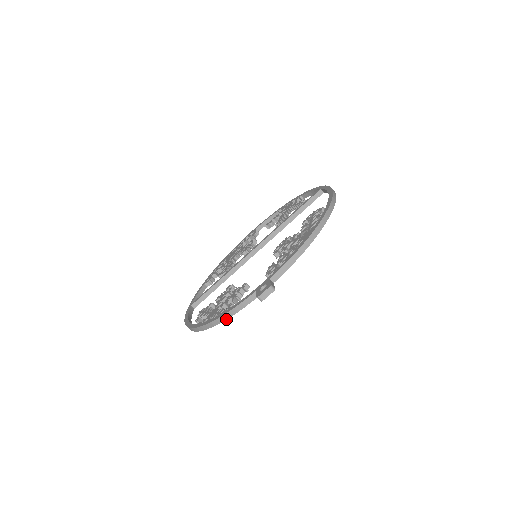
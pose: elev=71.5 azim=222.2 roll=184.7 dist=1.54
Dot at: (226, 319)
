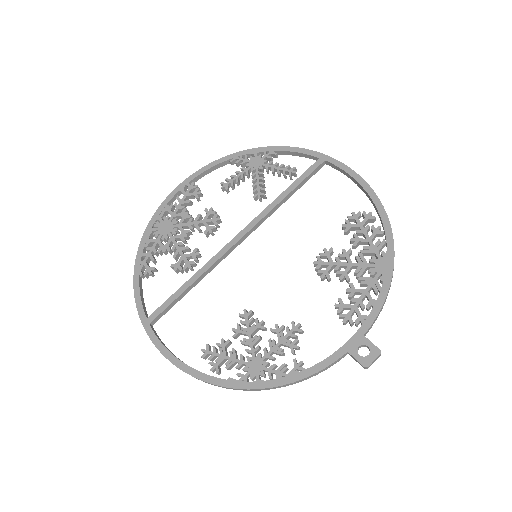
Dot at: occluded
